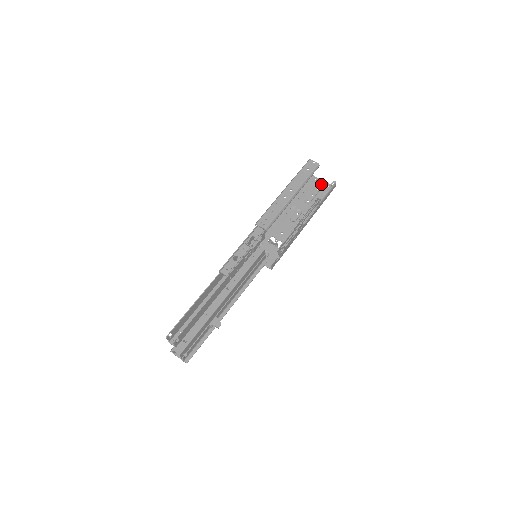
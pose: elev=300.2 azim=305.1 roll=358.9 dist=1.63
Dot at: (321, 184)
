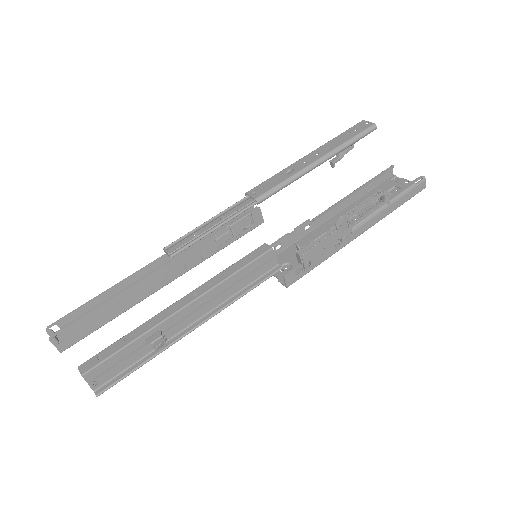
Dot at: (403, 184)
